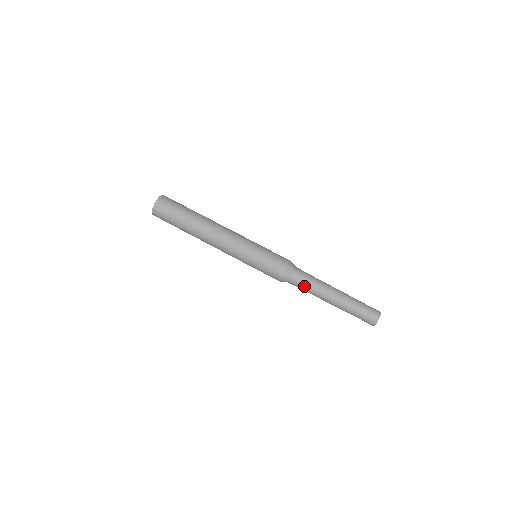
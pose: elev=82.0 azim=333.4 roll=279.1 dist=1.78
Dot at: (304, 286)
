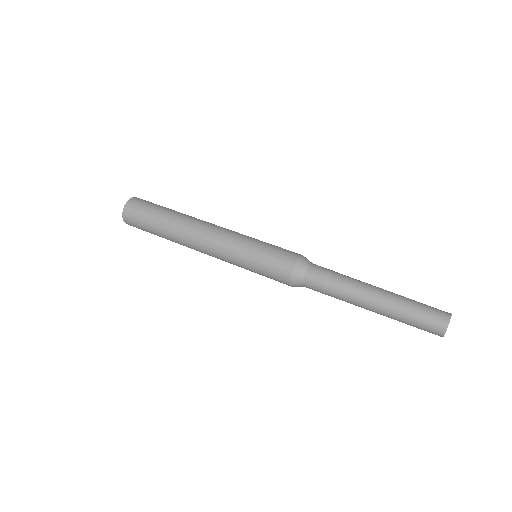
Dot at: (326, 284)
